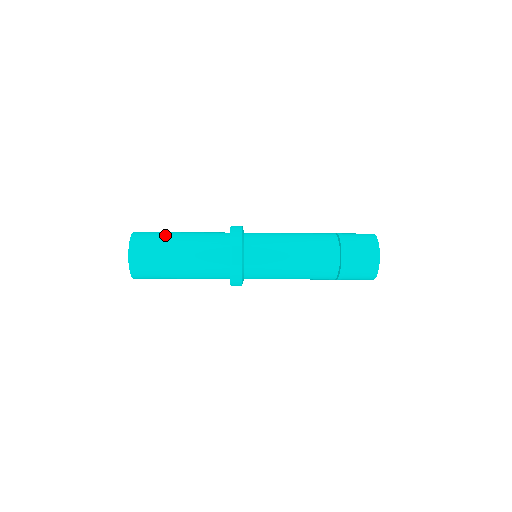
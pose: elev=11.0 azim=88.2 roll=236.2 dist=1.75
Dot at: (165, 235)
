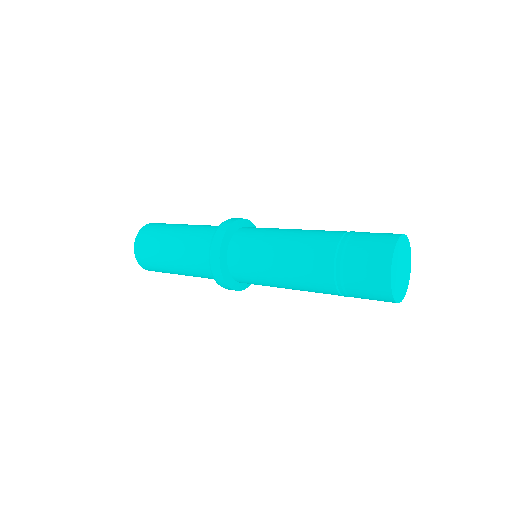
Dot at: (160, 241)
